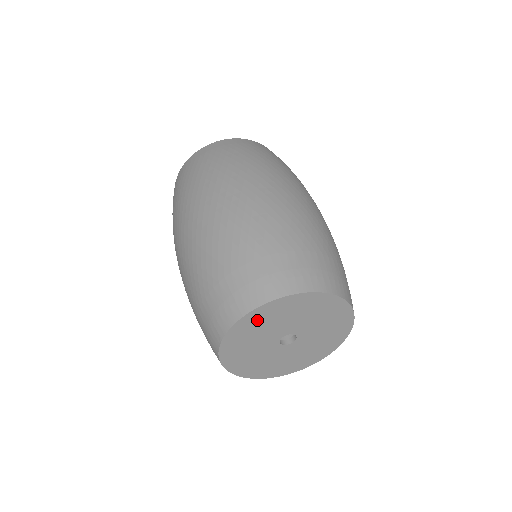
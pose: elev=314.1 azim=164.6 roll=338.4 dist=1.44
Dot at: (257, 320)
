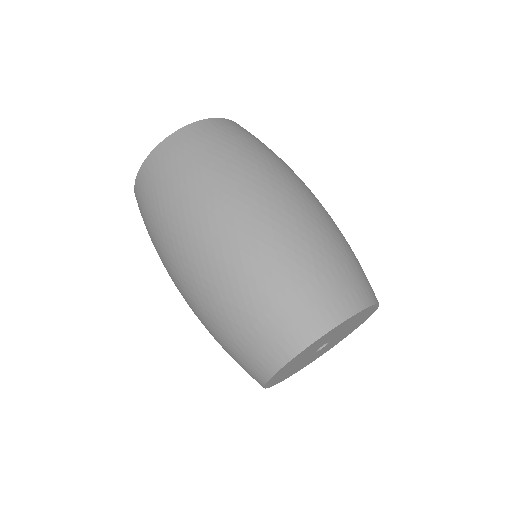
Dot at: (327, 335)
